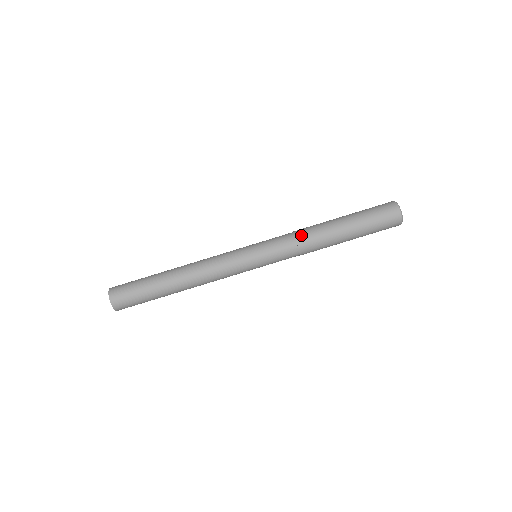
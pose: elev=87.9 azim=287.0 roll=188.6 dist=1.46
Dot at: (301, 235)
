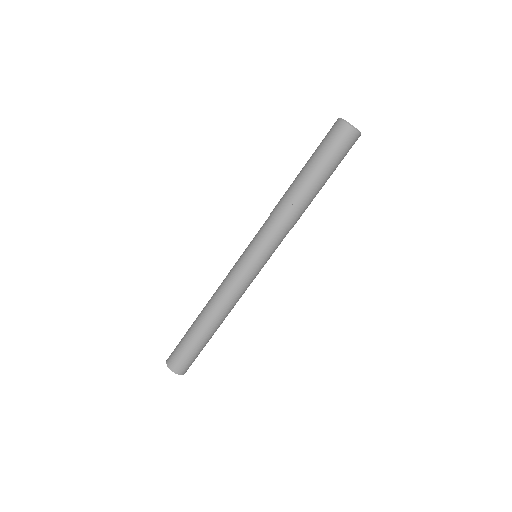
Dot at: (280, 215)
